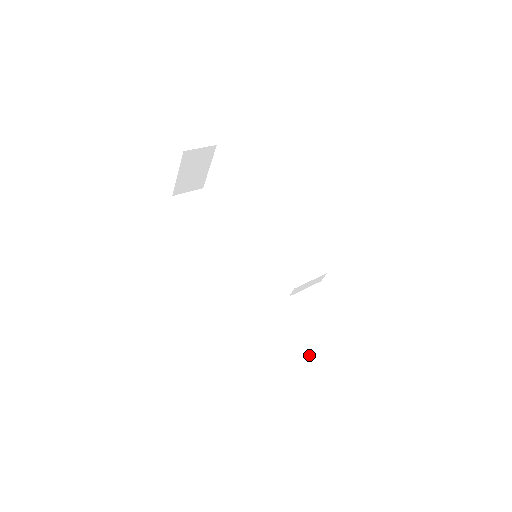
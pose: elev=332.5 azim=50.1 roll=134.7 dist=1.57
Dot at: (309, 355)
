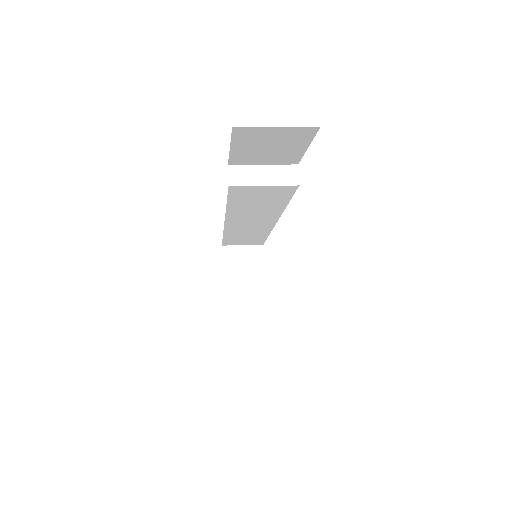
Dot at: occluded
